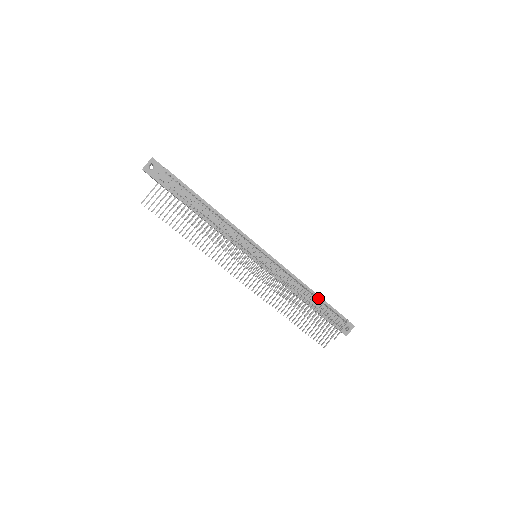
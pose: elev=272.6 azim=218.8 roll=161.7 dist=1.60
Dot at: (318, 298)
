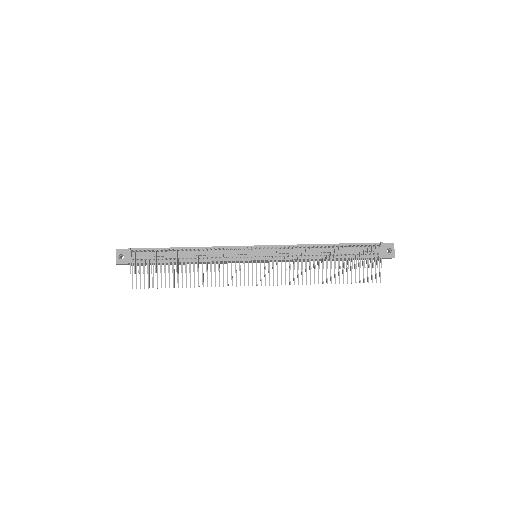
Dot at: occluded
